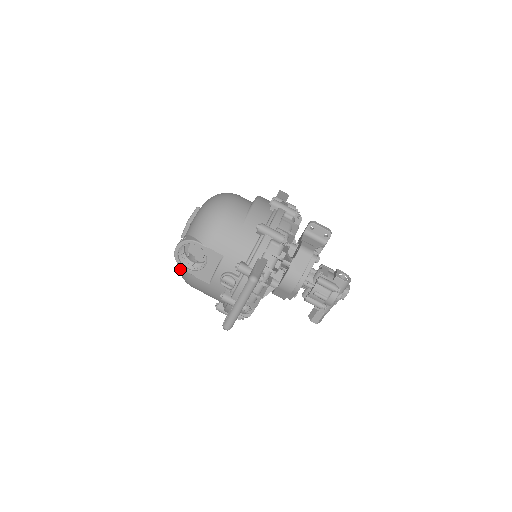
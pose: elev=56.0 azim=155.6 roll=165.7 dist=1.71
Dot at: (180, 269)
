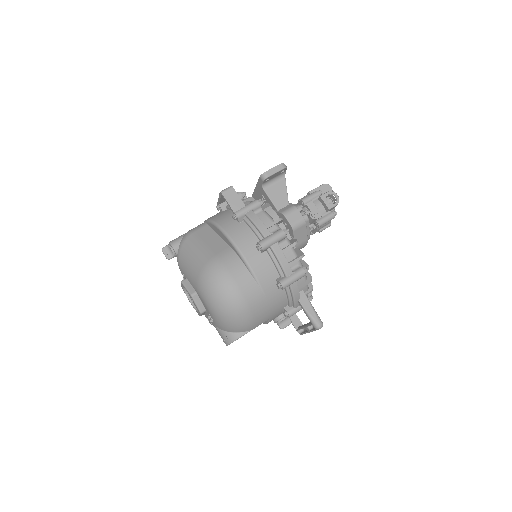
Dot at: occluded
